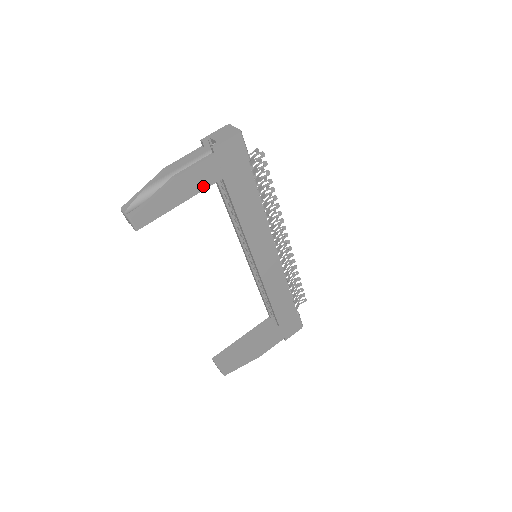
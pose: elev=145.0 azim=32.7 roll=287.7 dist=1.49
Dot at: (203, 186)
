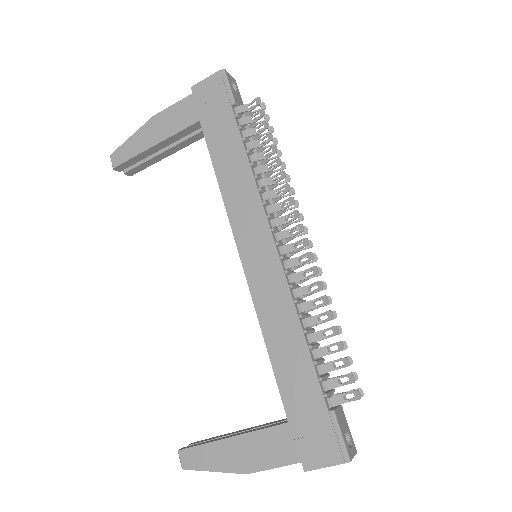
Dot at: (178, 128)
